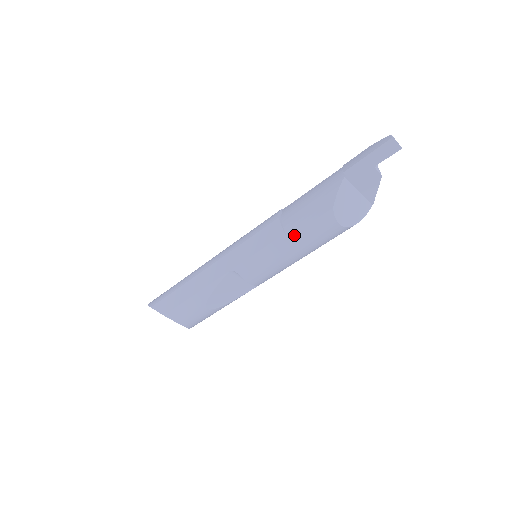
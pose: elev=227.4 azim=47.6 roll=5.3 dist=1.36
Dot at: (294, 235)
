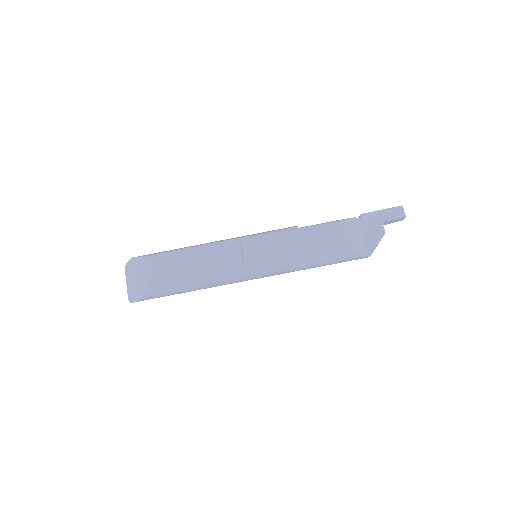
Dot at: (305, 228)
